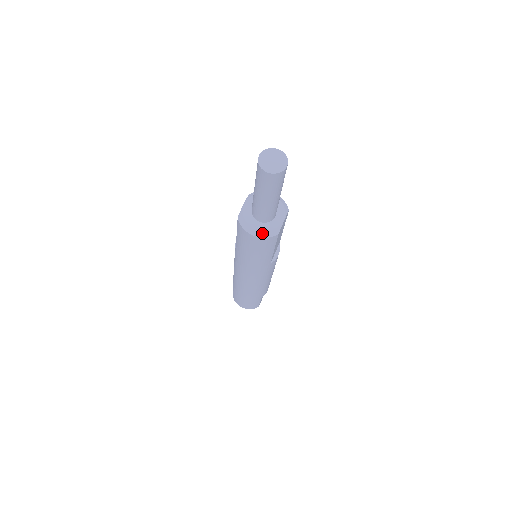
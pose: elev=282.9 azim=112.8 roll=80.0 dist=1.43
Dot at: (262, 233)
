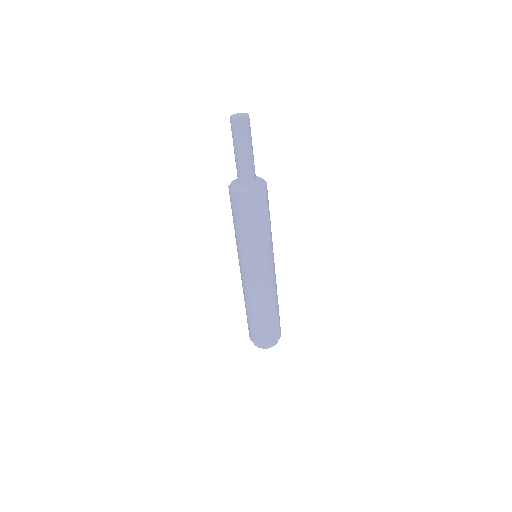
Dot at: (237, 188)
